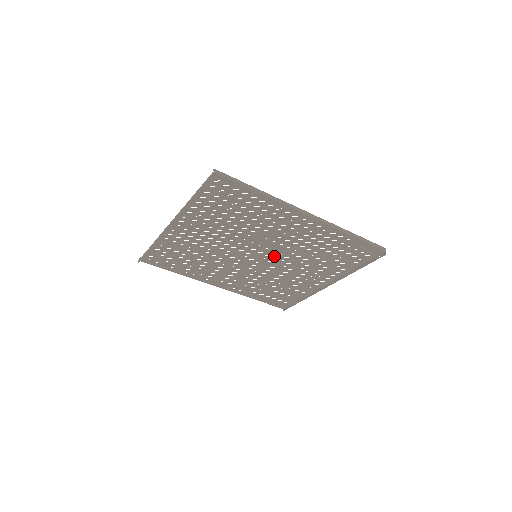
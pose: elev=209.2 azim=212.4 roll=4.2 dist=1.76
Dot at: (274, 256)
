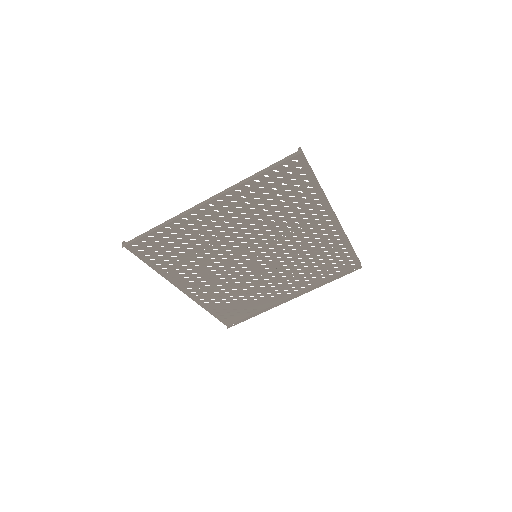
Dot at: (272, 258)
